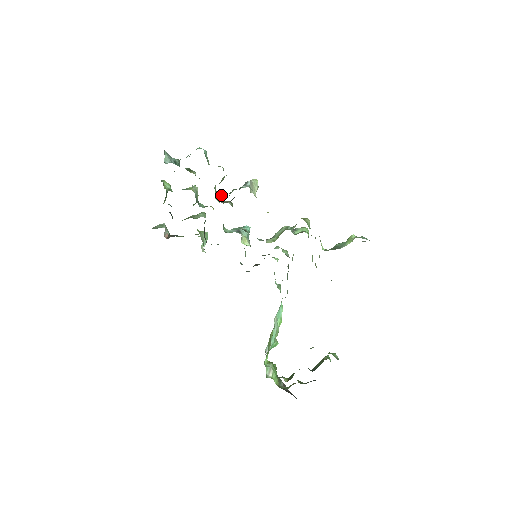
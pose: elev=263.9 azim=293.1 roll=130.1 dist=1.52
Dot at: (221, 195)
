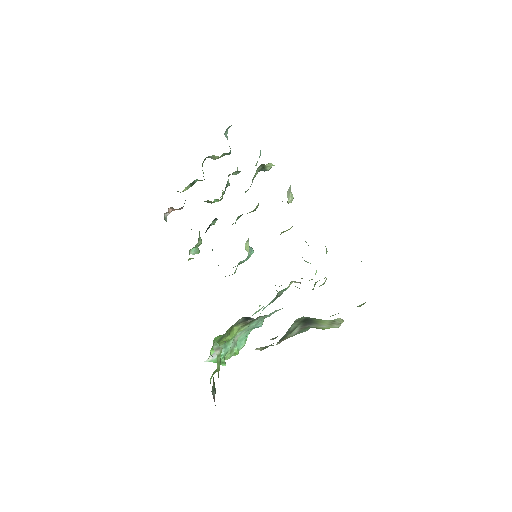
Dot at: occluded
